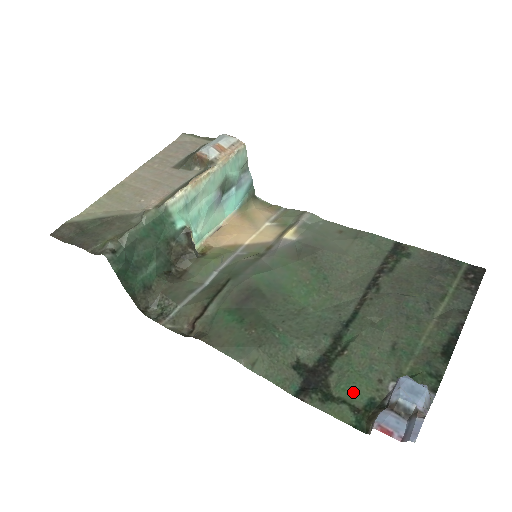
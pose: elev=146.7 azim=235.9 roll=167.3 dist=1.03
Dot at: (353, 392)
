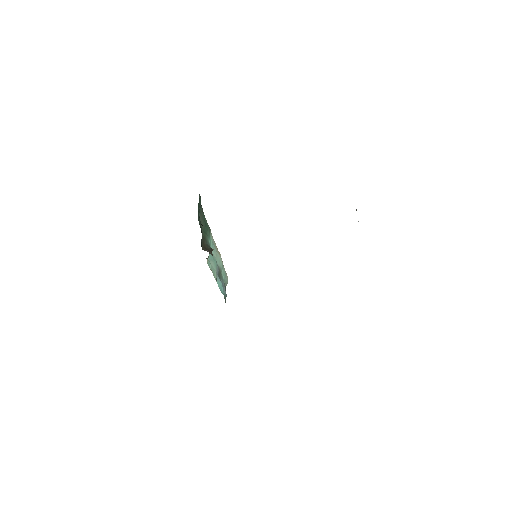
Dot at: occluded
